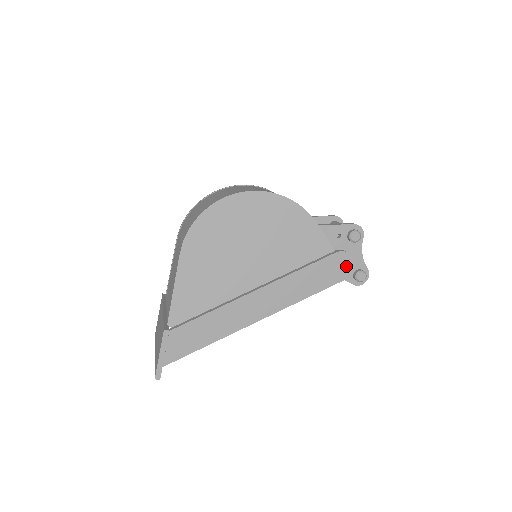
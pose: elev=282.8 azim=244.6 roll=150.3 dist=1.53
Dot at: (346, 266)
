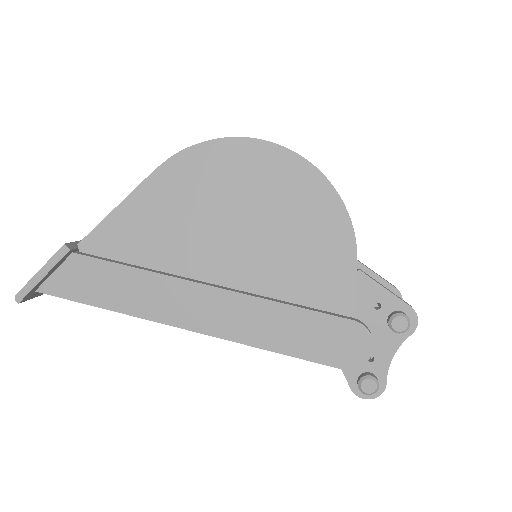
Dot at: (355, 351)
